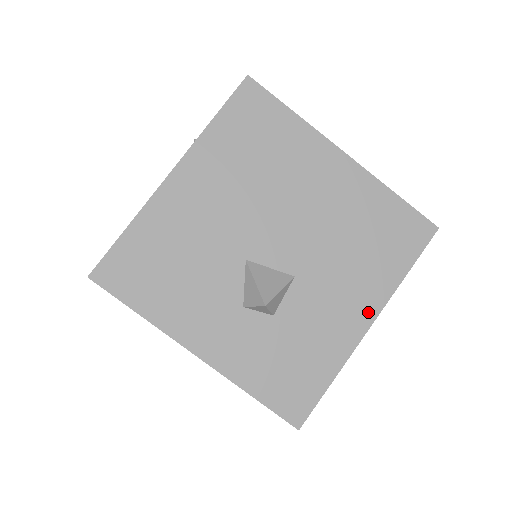
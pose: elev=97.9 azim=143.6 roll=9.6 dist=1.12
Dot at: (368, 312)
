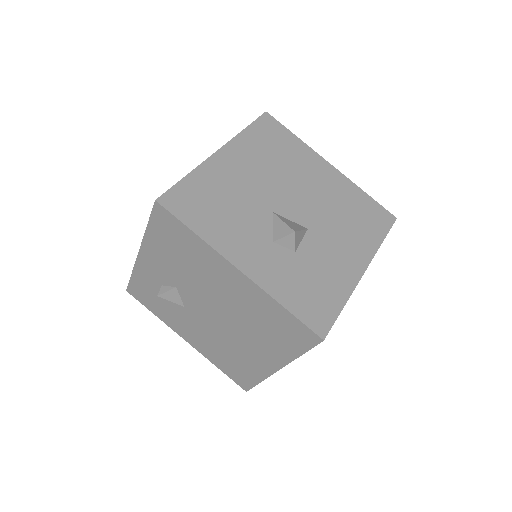
Dot at: (361, 262)
